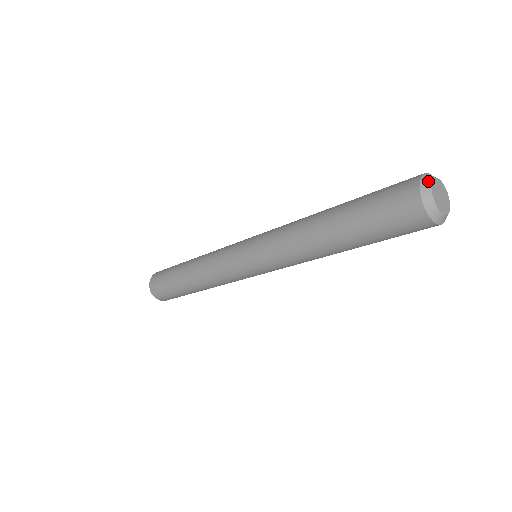
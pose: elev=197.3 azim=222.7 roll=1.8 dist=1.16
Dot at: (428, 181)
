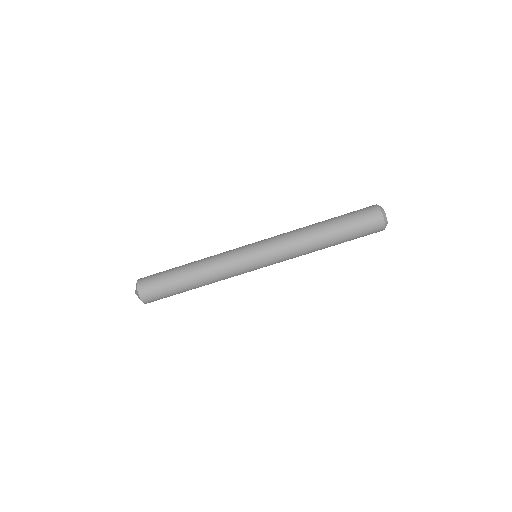
Dot at: (380, 206)
